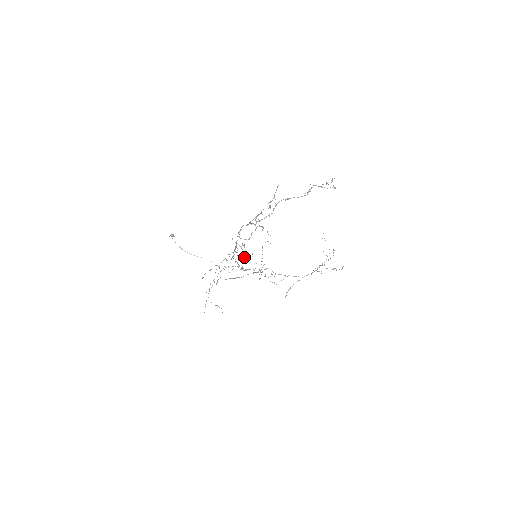
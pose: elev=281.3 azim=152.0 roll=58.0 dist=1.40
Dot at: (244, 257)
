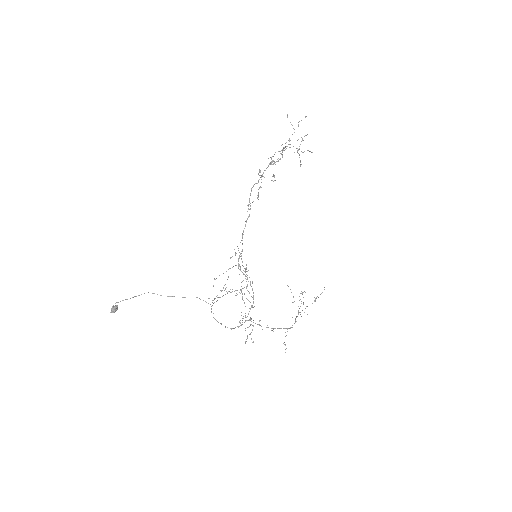
Dot at: occluded
